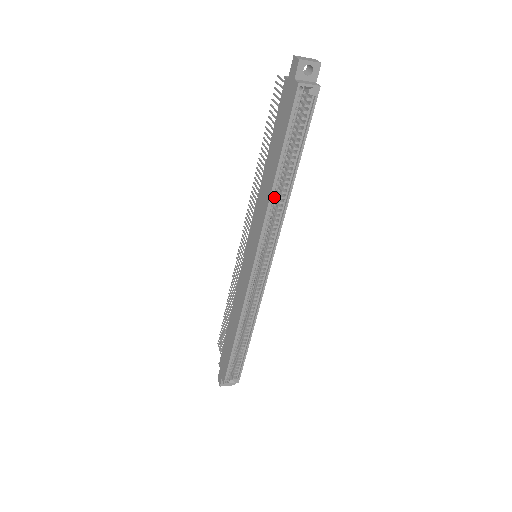
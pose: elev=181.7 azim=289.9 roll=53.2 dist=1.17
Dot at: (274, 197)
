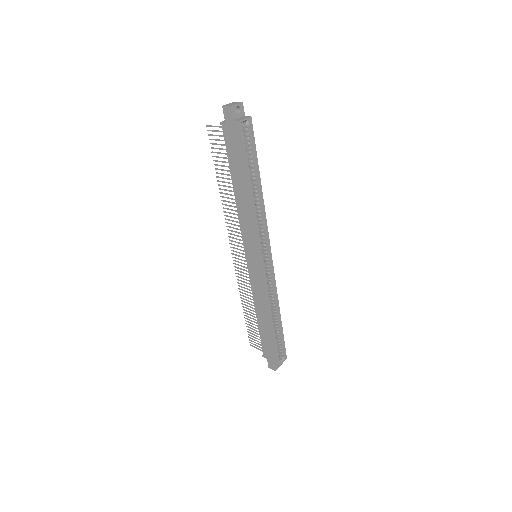
Dot at: (254, 205)
